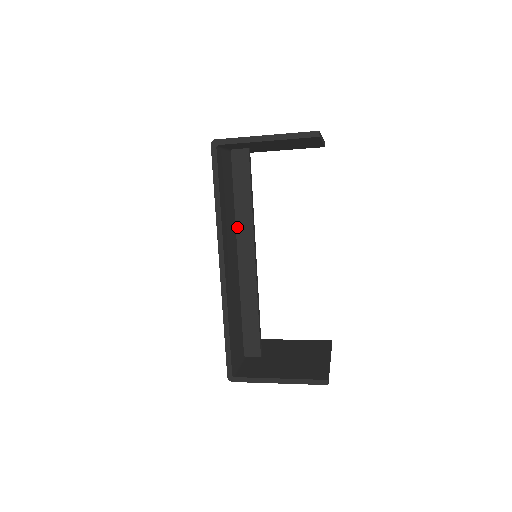
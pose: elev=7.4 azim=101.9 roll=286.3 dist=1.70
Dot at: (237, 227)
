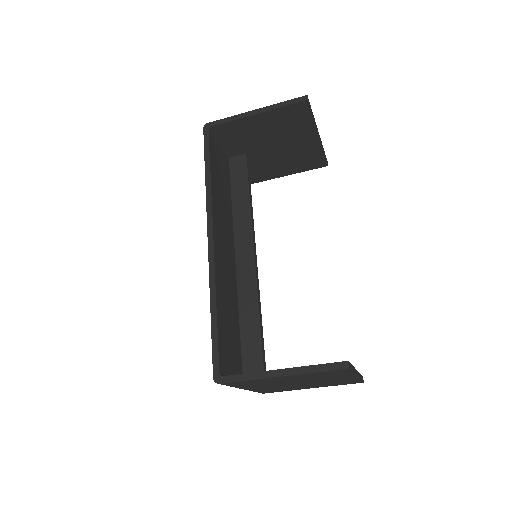
Dot at: (235, 227)
